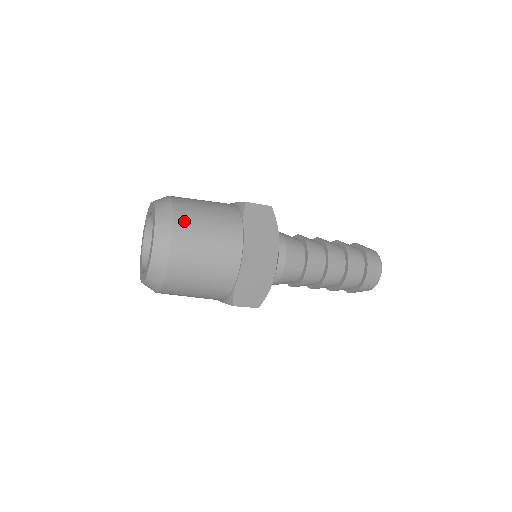
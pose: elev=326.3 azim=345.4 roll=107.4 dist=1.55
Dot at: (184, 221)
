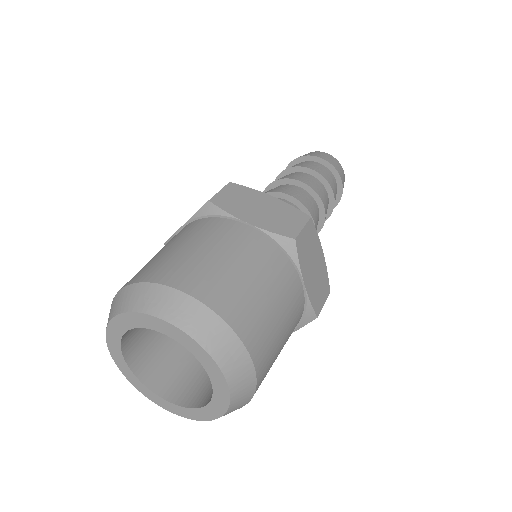
Dot at: (199, 282)
